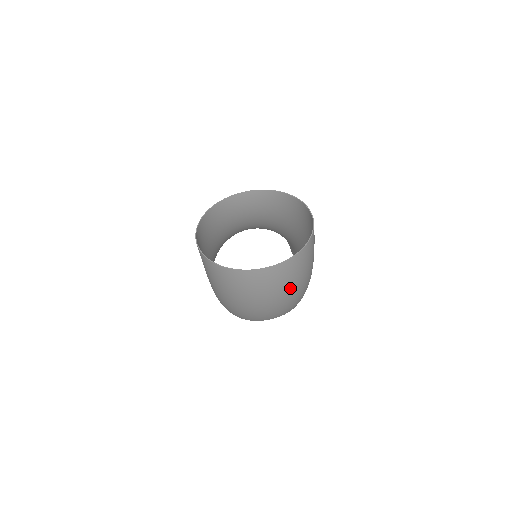
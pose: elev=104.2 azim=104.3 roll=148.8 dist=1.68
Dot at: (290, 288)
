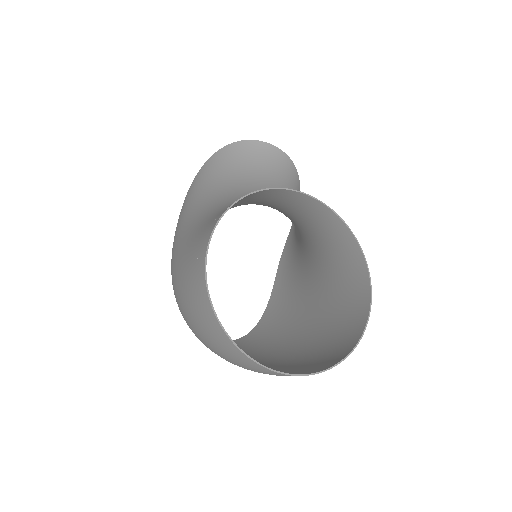
Dot at: occluded
